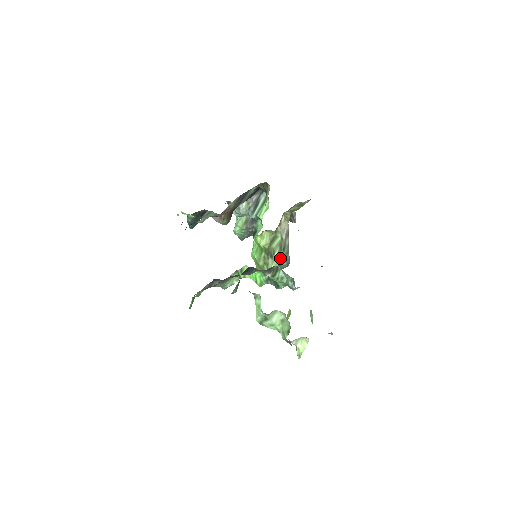
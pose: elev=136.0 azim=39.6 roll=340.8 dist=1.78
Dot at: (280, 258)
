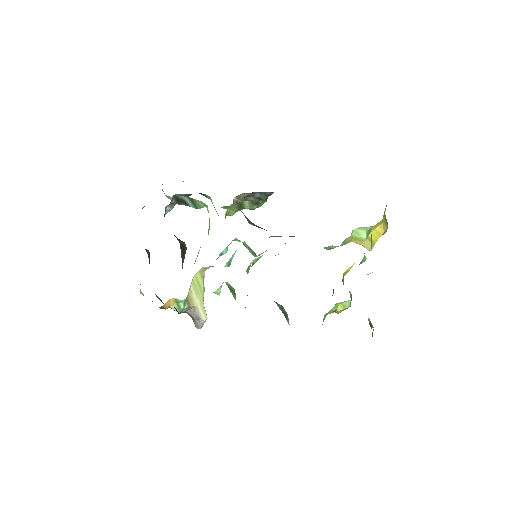
Dot at: (262, 201)
